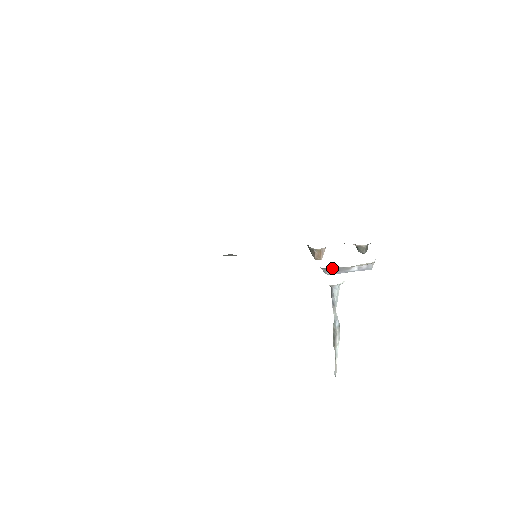
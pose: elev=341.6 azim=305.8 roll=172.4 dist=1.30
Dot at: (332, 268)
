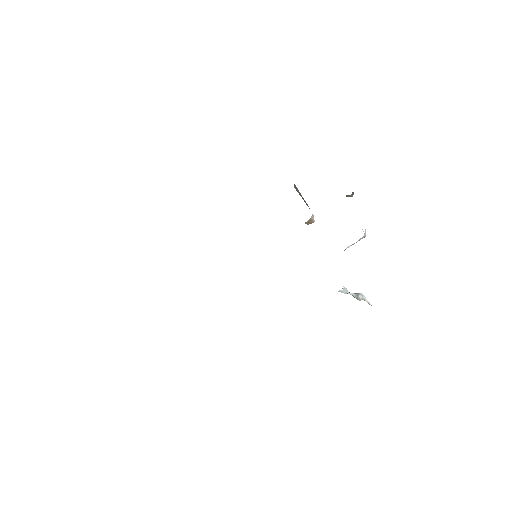
Dot at: occluded
